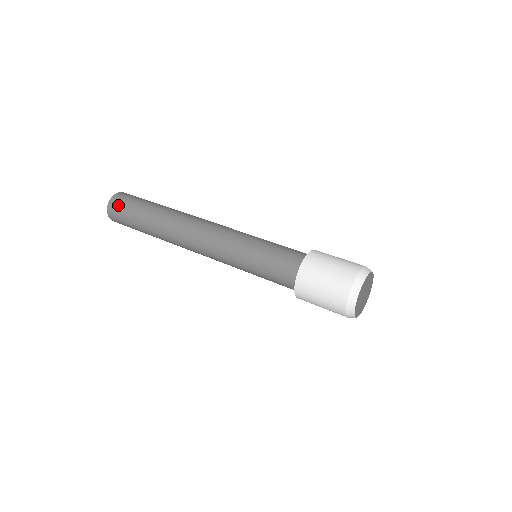
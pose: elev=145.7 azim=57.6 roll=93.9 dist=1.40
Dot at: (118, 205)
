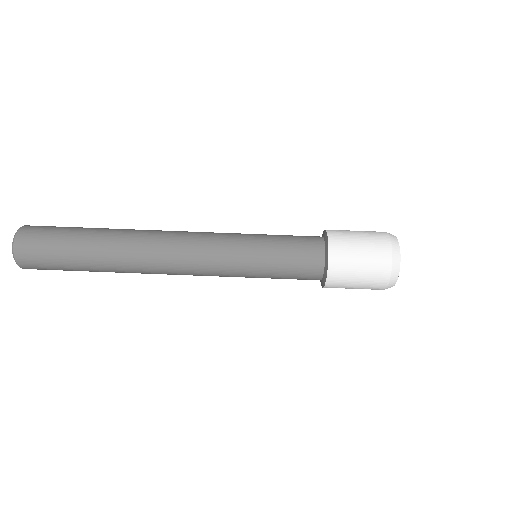
Dot at: (32, 249)
